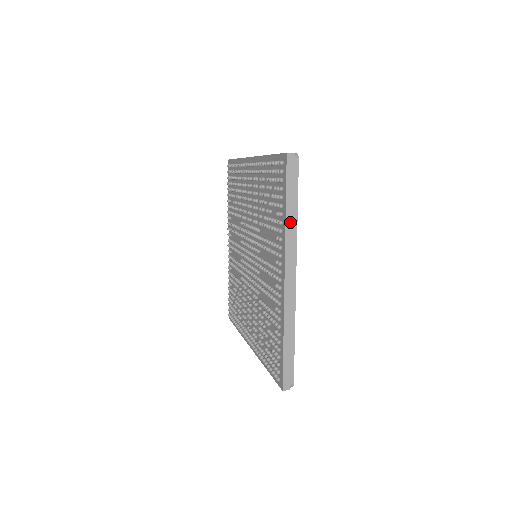
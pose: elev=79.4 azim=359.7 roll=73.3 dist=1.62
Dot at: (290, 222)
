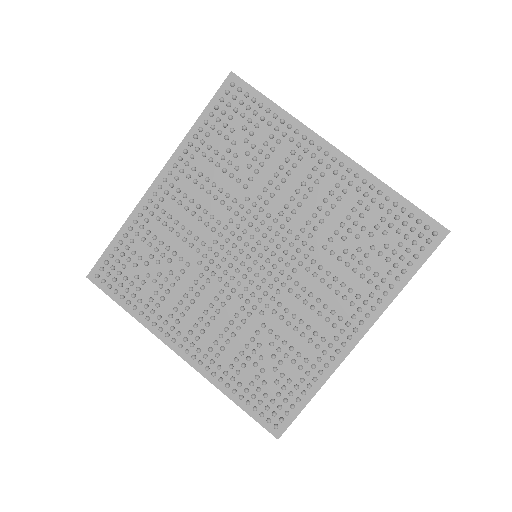
Dot at: (288, 114)
